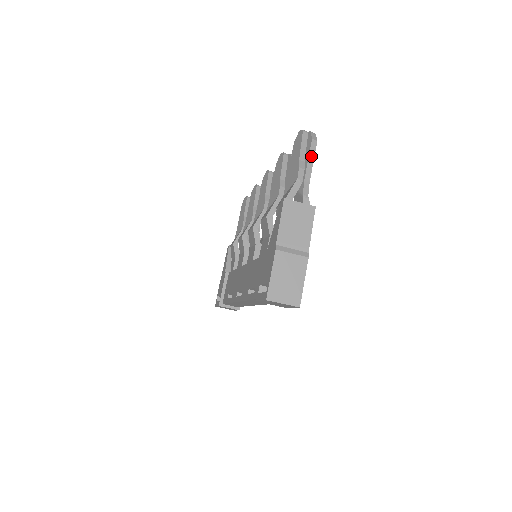
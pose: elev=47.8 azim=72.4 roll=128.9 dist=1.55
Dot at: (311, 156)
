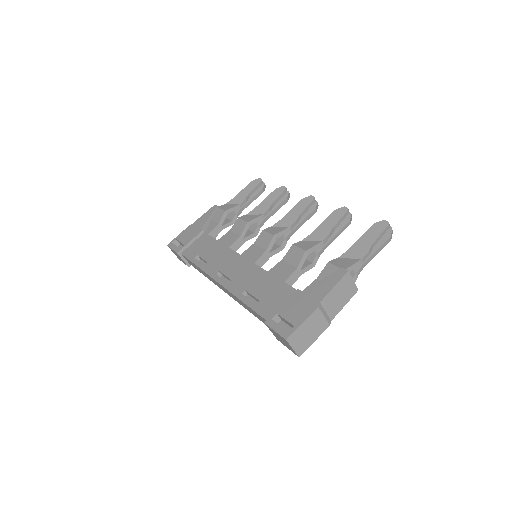
Dot at: (381, 248)
